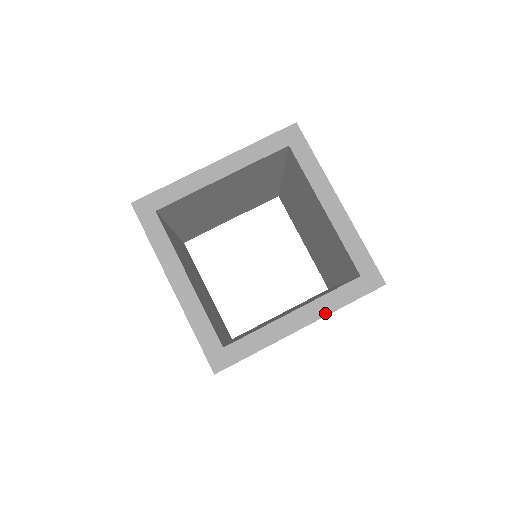
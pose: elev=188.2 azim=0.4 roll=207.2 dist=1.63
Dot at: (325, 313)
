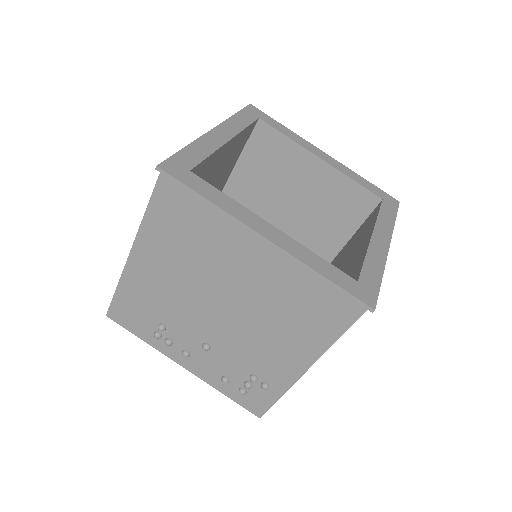
Dot at: (298, 257)
